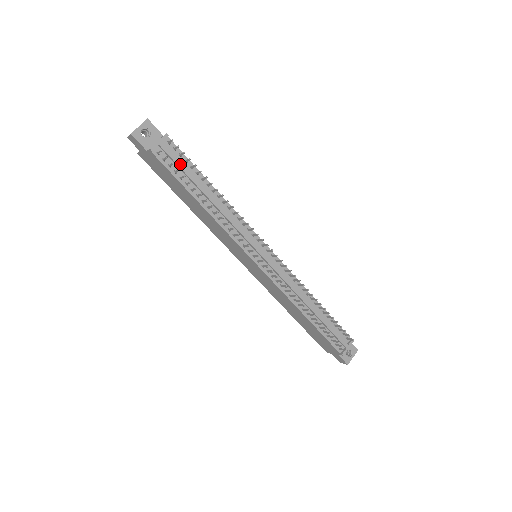
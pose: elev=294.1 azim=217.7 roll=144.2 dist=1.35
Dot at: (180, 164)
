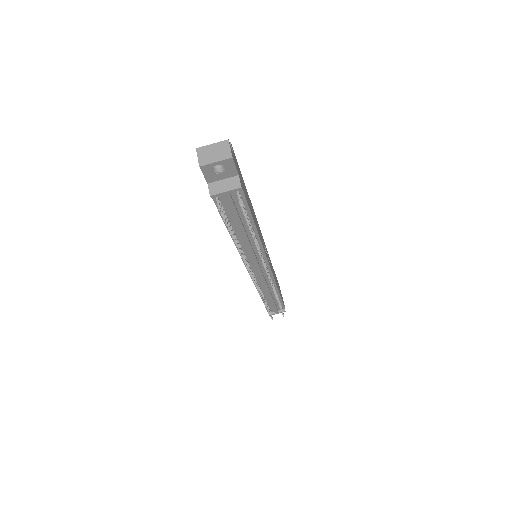
Dot at: (235, 211)
